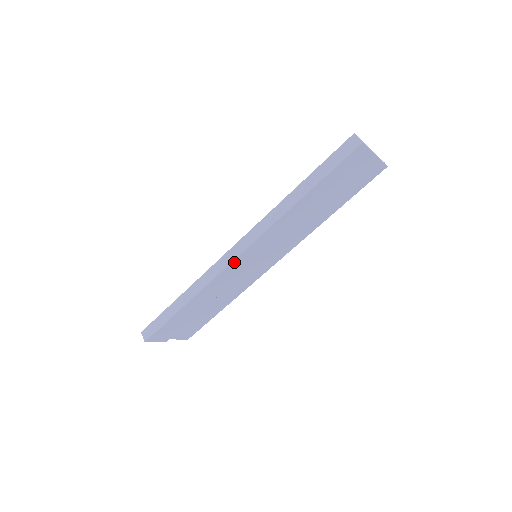
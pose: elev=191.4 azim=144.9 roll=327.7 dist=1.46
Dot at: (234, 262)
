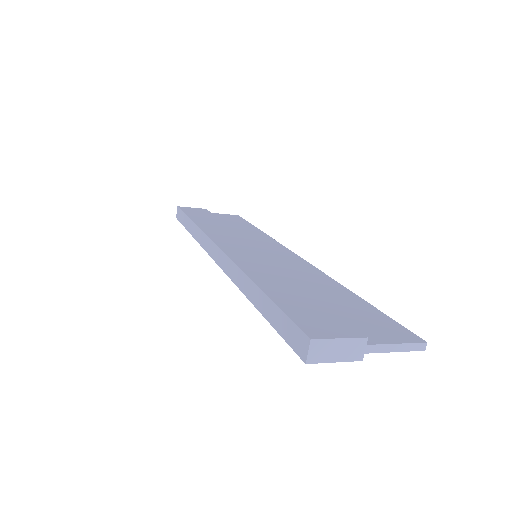
Dot at: occluded
